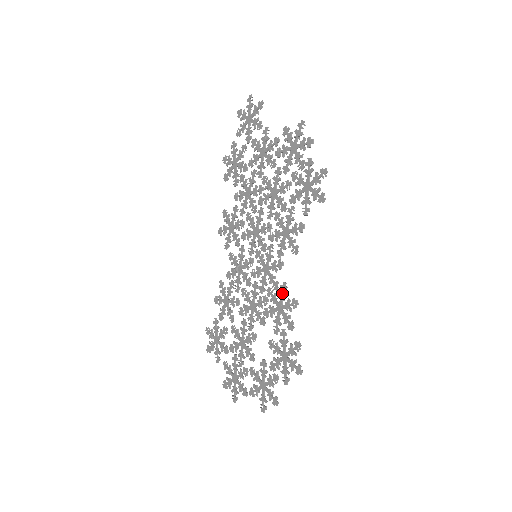
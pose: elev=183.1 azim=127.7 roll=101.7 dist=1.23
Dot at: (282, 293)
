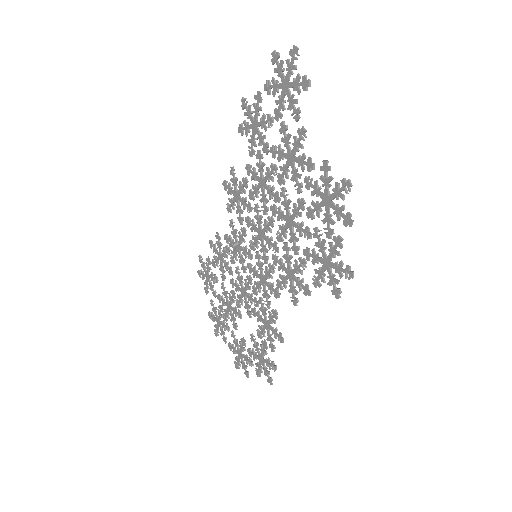
Dot at: (272, 318)
